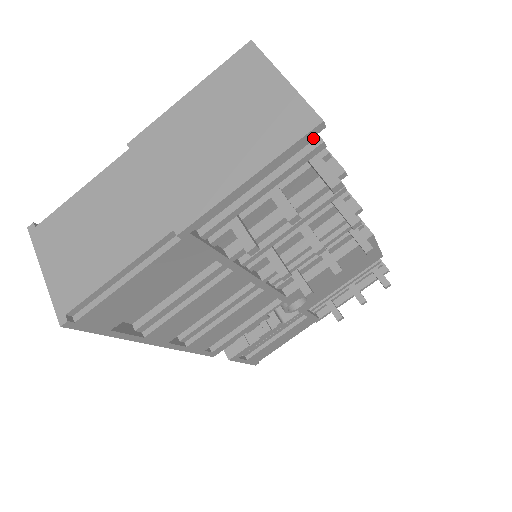
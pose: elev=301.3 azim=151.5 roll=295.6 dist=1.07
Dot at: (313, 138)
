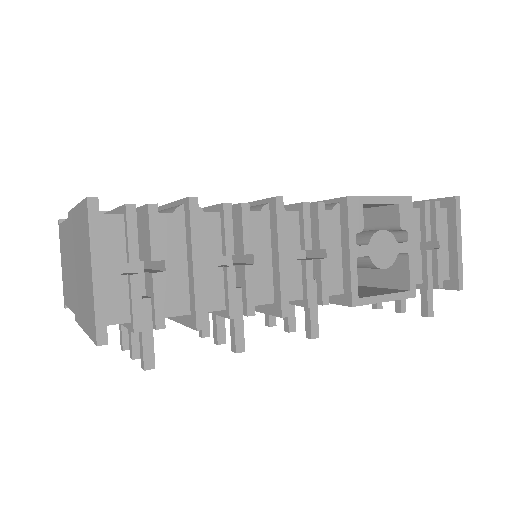
Dot at: (131, 321)
